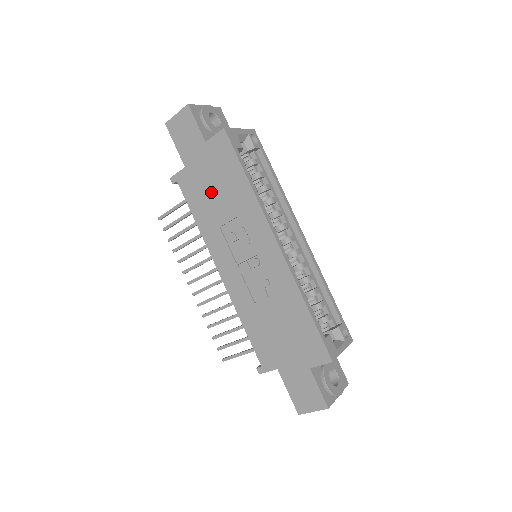
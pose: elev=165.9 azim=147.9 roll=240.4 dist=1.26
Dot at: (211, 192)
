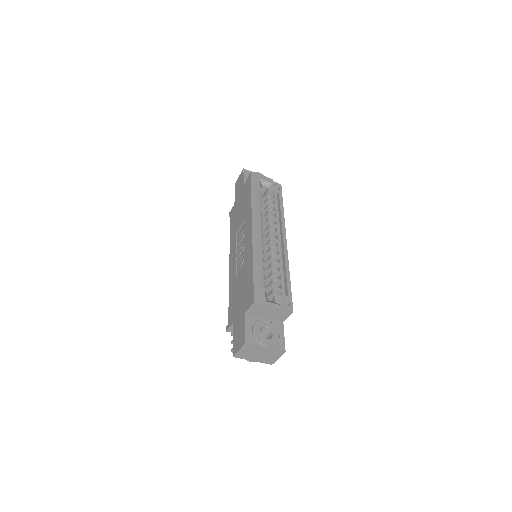
Dot at: (239, 213)
